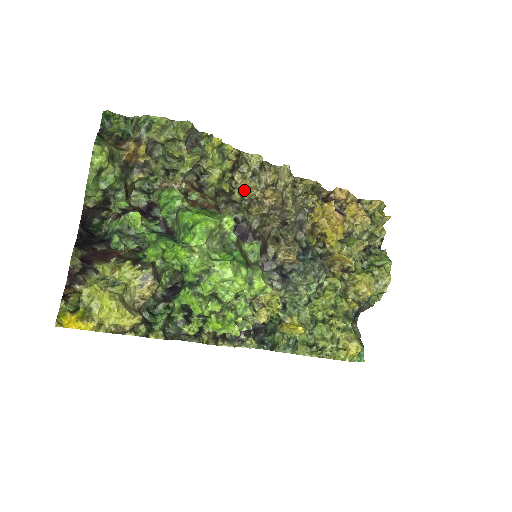
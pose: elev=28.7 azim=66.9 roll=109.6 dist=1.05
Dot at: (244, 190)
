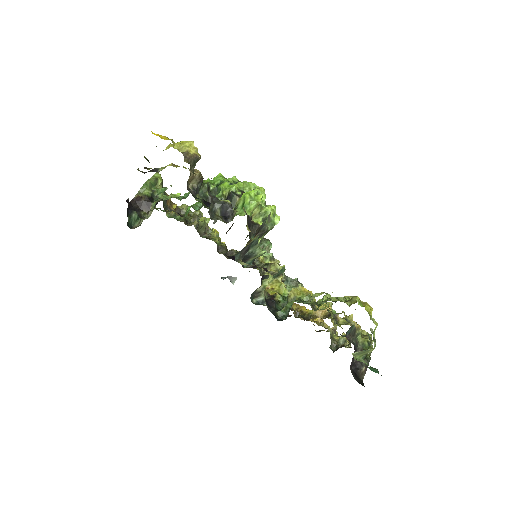
Dot at: occluded
